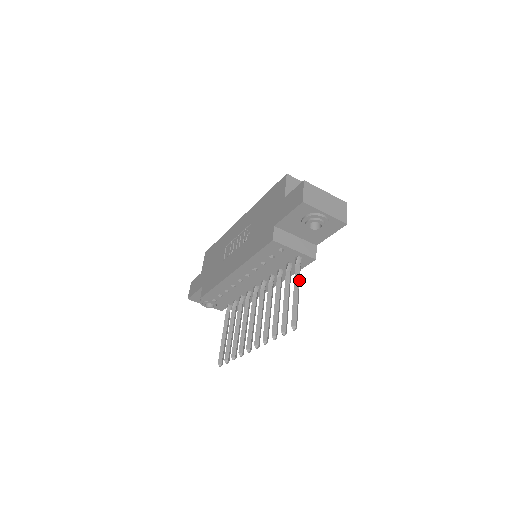
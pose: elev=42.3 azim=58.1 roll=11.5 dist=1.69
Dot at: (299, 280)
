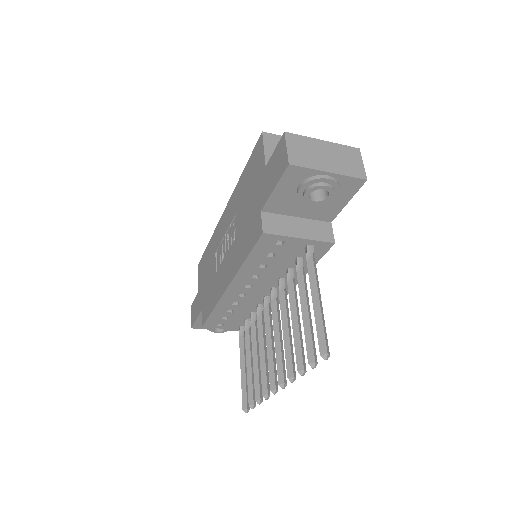
Dot at: (317, 280)
